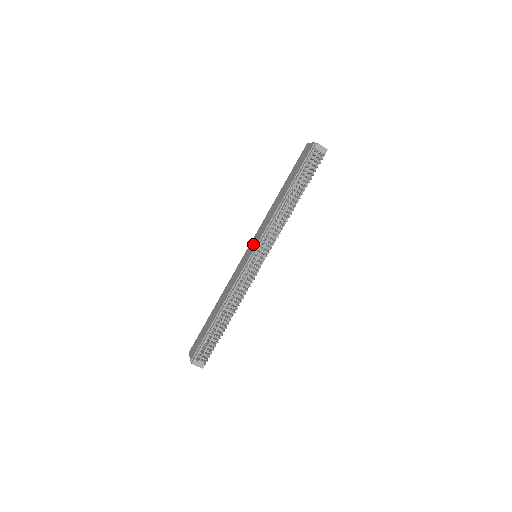
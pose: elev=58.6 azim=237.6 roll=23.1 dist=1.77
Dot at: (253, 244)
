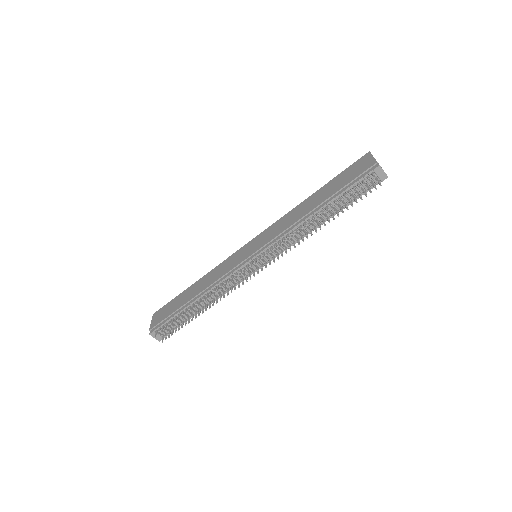
Dot at: (258, 242)
